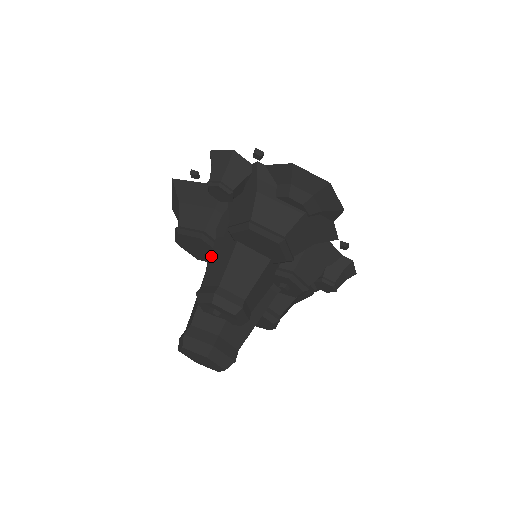
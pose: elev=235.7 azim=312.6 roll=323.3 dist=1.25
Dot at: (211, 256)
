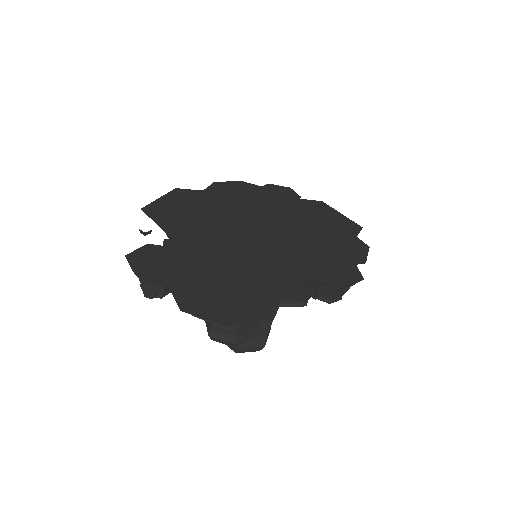
Dot at: occluded
